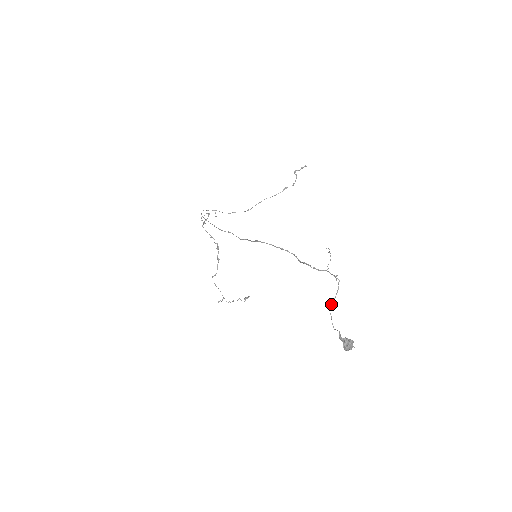
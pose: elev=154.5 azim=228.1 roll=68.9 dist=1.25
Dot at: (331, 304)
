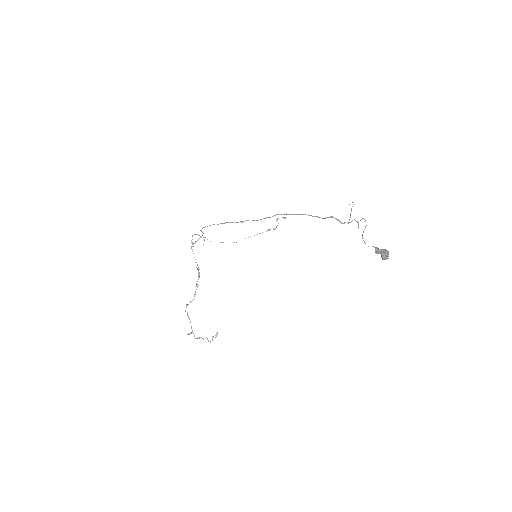
Dot at: (362, 234)
